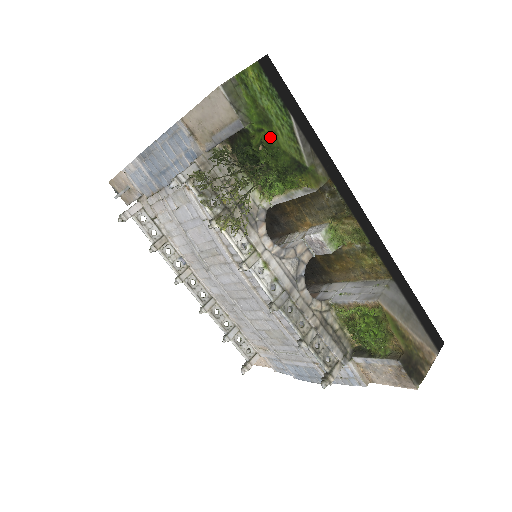
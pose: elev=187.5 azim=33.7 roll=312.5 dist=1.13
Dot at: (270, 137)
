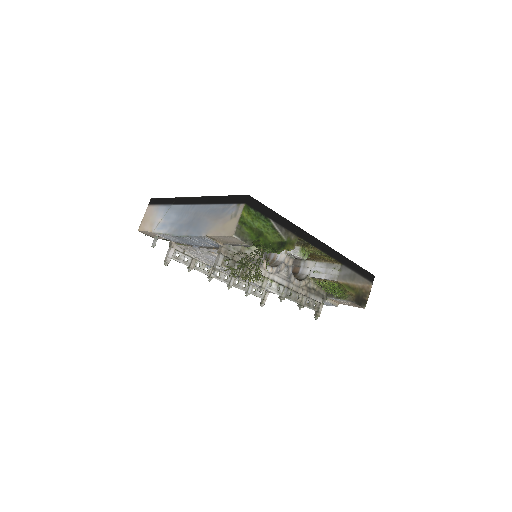
Dot at: (264, 241)
